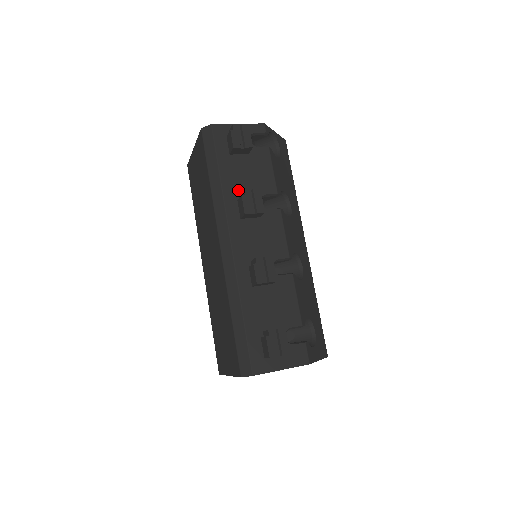
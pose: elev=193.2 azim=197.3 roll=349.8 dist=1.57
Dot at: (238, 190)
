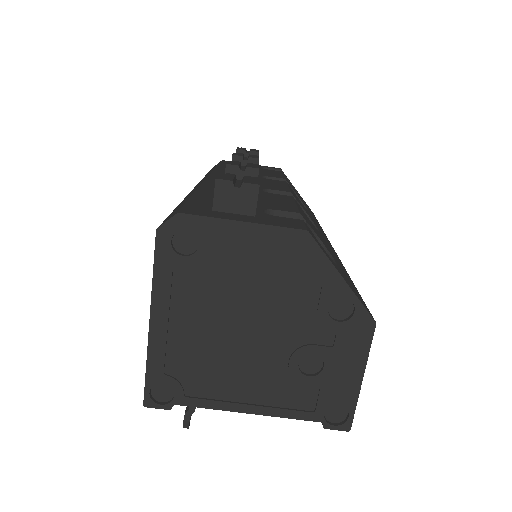
Dot at: occluded
